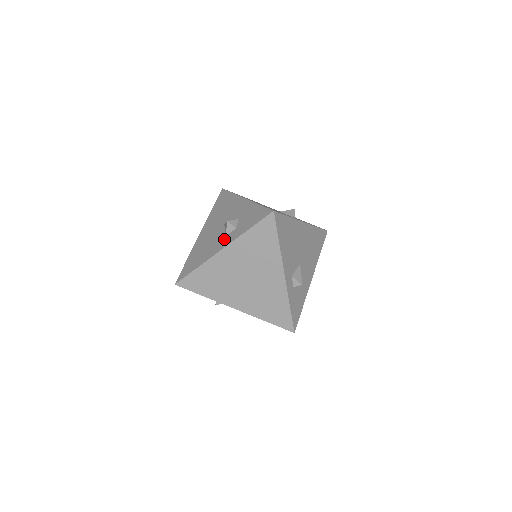
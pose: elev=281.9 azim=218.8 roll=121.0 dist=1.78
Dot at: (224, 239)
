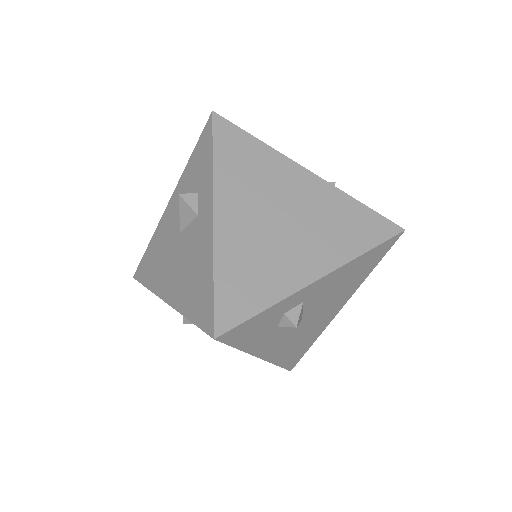
Dot at: (200, 215)
